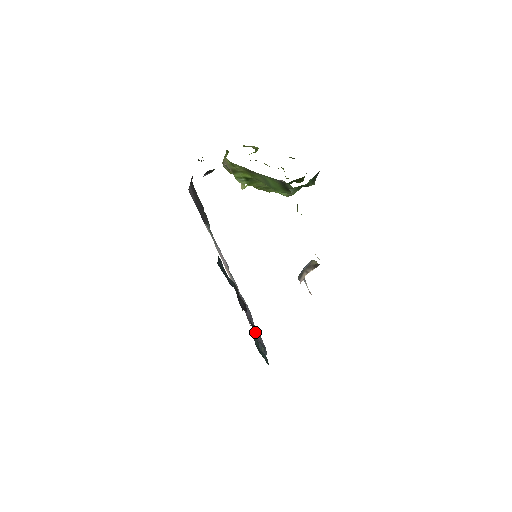
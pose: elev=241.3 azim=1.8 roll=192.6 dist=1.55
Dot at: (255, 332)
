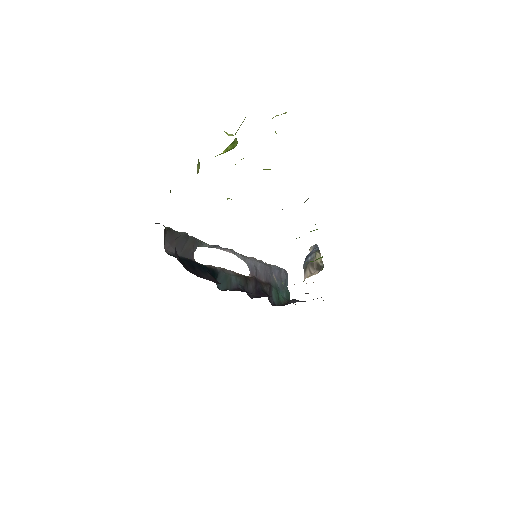
Dot at: (274, 273)
